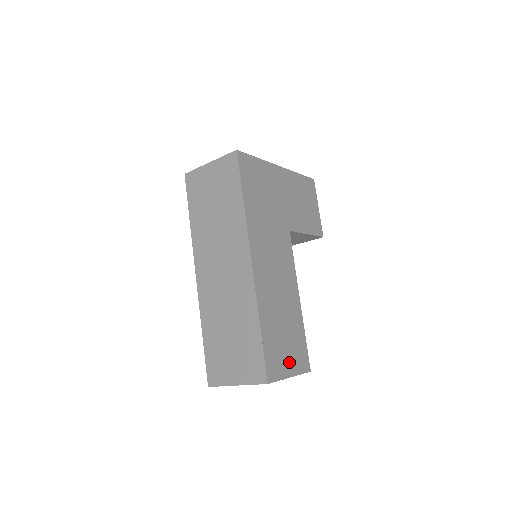
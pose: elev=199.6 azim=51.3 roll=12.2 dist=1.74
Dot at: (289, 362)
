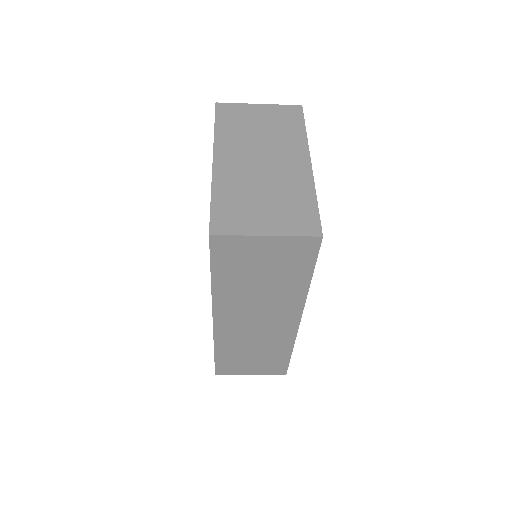
Dot at: occluded
